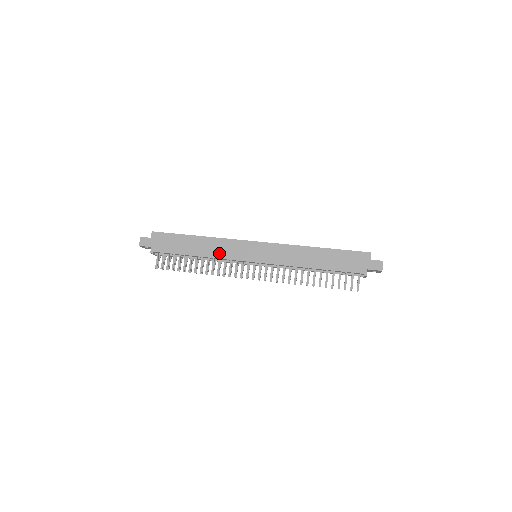
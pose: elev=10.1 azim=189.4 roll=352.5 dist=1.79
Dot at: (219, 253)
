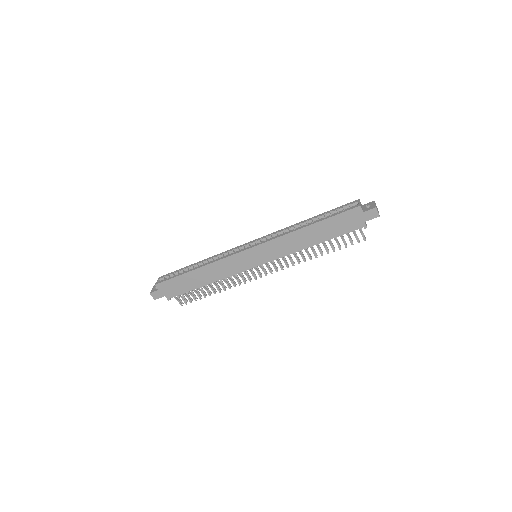
Dot at: (224, 273)
